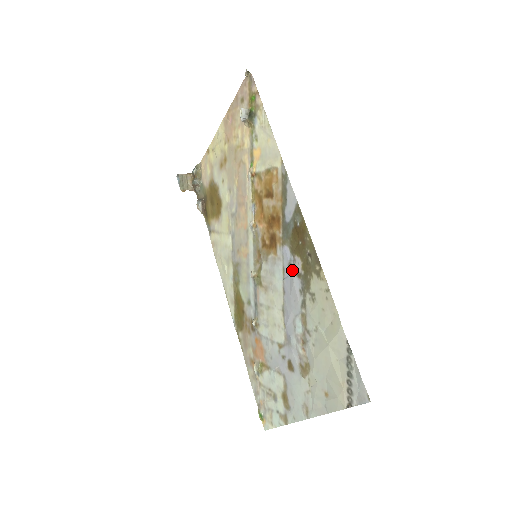
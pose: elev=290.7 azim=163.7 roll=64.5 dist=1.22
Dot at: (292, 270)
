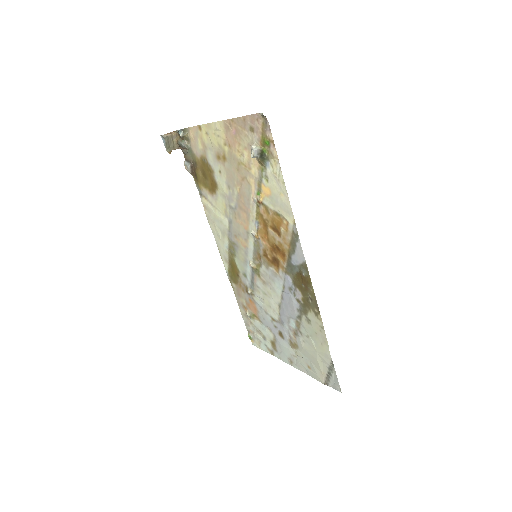
Dot at: (292, 293)
